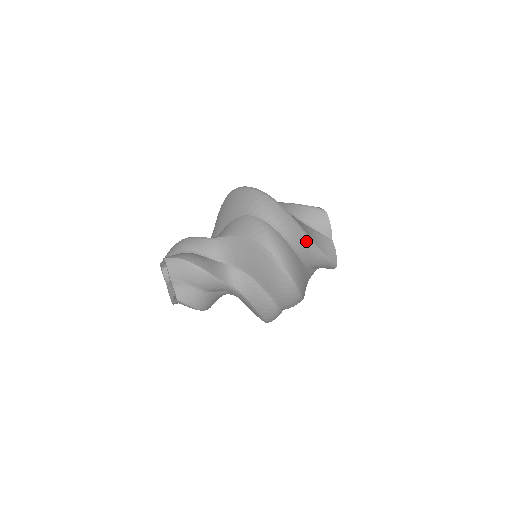
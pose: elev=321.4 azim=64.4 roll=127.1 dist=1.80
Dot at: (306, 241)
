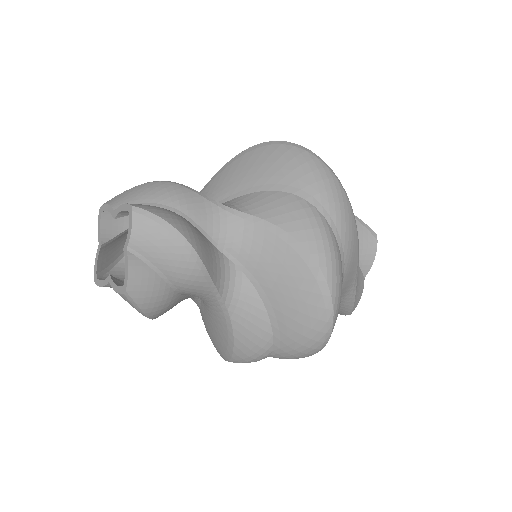
Dot at: (354, 273)
